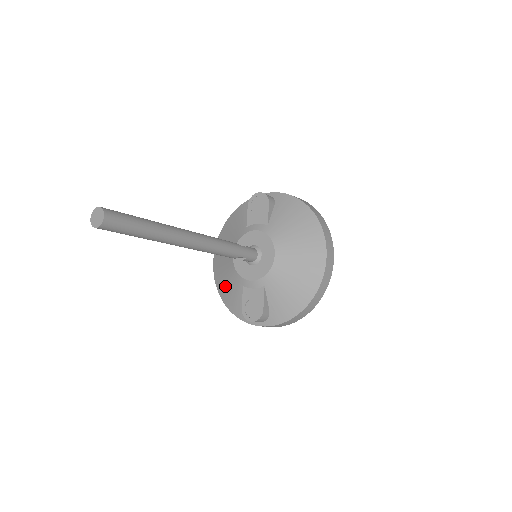
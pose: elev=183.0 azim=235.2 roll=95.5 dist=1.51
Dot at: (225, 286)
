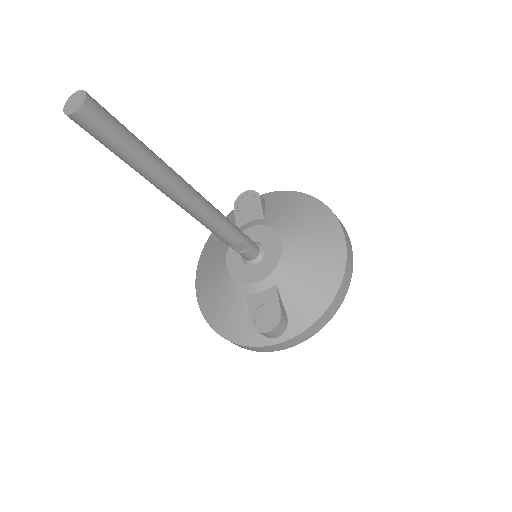
Dot at: (219, 309)
